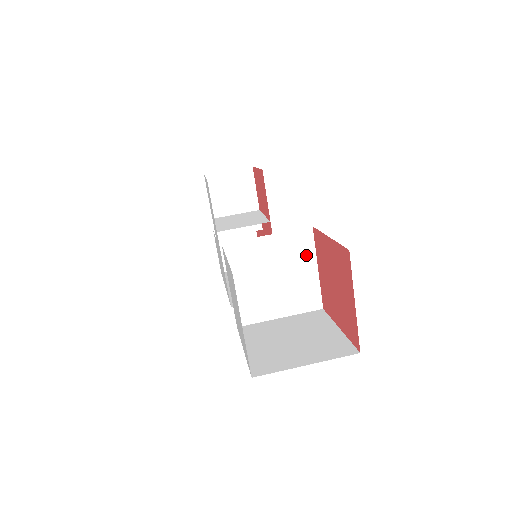
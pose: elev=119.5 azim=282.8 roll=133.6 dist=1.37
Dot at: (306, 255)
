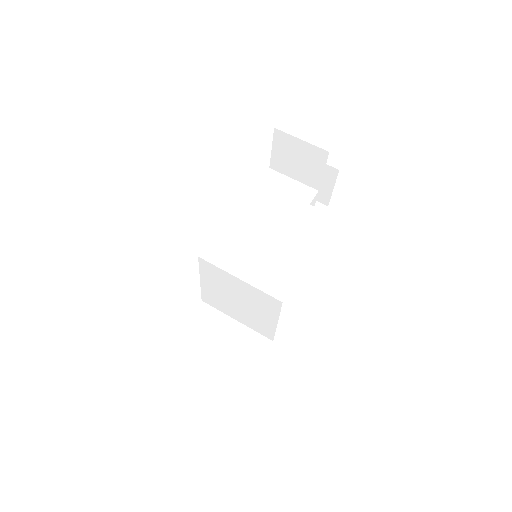
Dot at: (270, 311)
